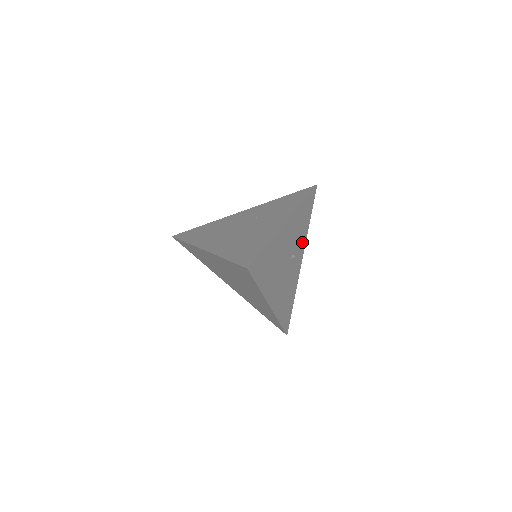
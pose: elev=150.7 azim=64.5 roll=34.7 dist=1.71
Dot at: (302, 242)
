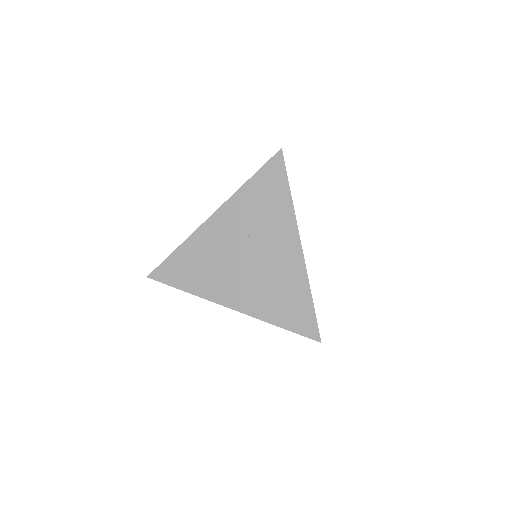
Dot at: occluded
